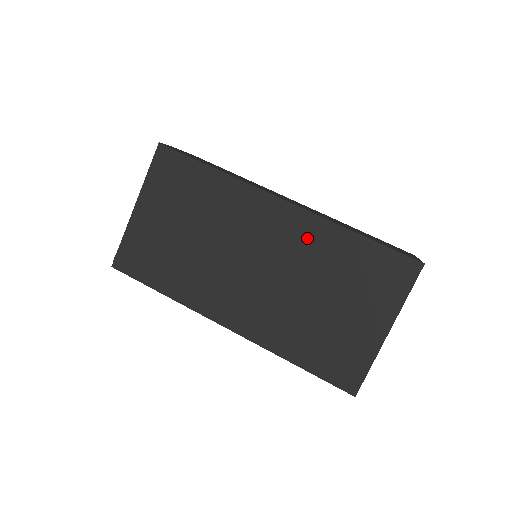
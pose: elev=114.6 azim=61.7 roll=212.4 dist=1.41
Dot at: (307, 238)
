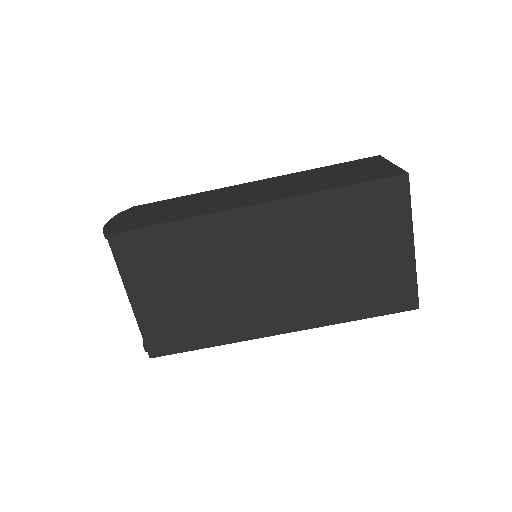
Dot at: (297, 221)
